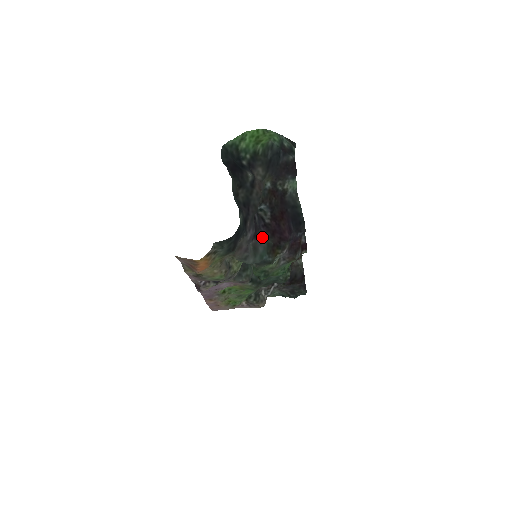
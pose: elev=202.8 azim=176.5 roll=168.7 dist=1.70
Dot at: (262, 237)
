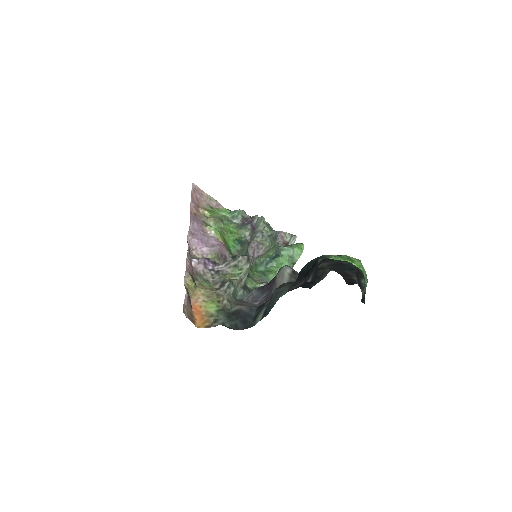
Dot at: occluded
